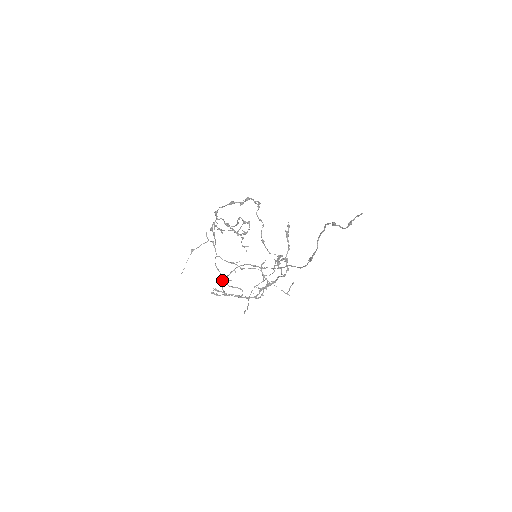
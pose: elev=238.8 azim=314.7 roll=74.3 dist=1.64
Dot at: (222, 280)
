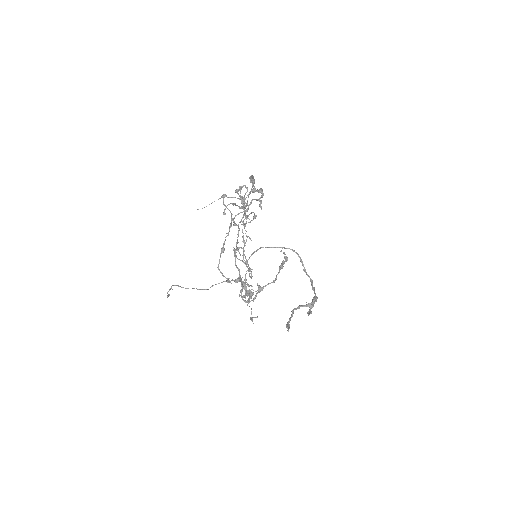
Dot at: (236, 247)
